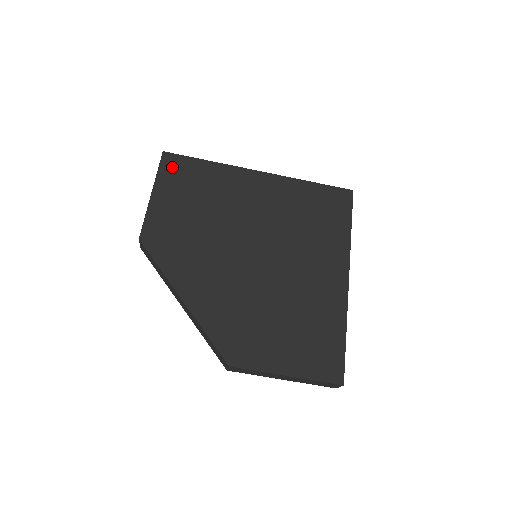
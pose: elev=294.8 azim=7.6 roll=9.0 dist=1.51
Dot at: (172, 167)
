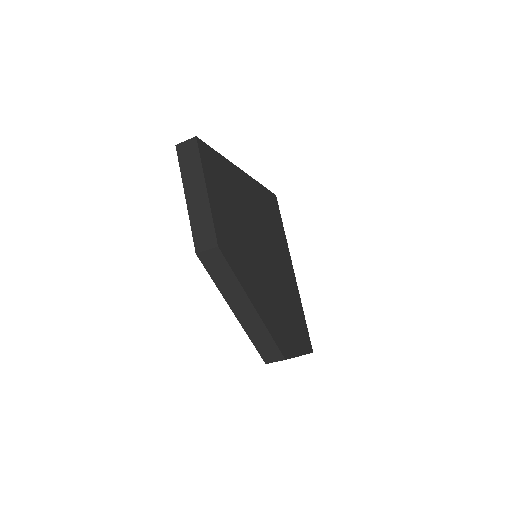
Dot at: (207, 158)
